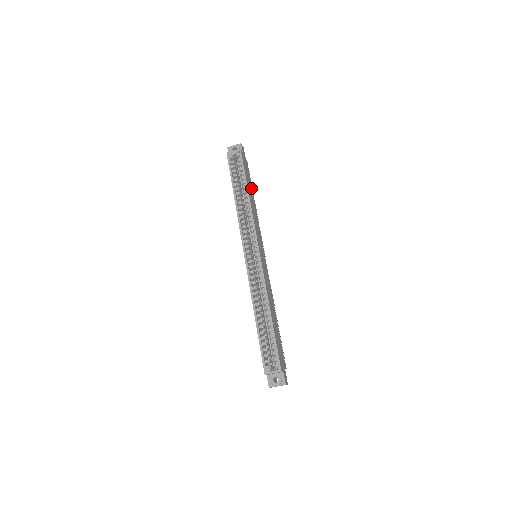
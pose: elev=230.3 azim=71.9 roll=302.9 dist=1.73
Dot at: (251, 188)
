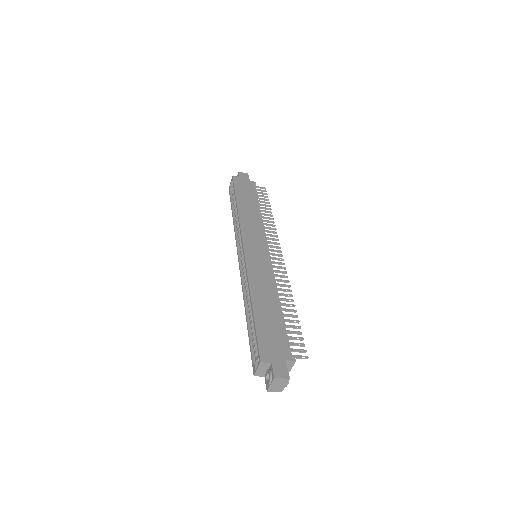
Dot at: (254, 200)
